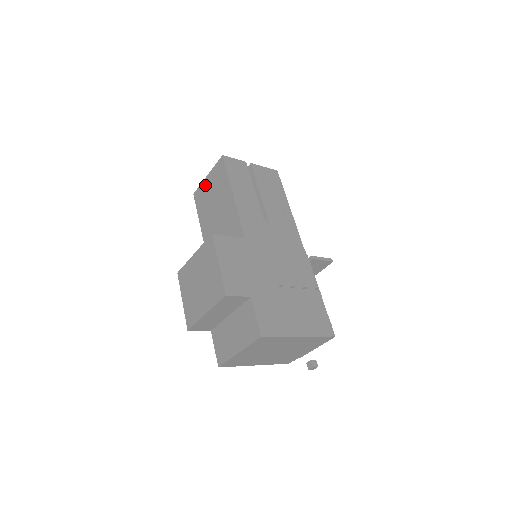
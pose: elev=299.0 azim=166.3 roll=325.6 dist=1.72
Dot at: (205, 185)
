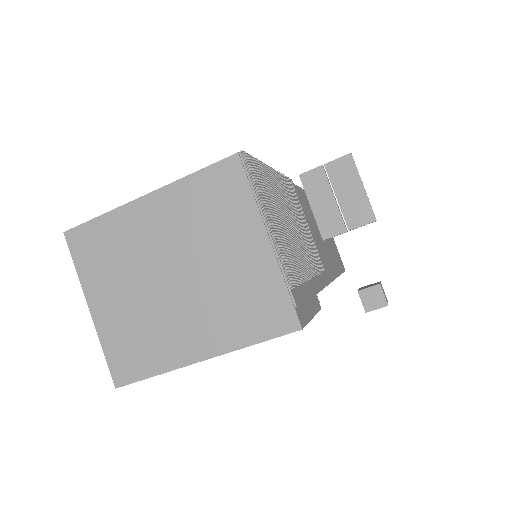
Dot at: occluded
